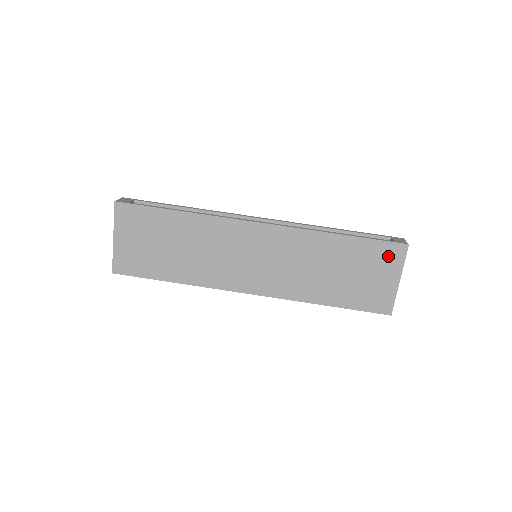
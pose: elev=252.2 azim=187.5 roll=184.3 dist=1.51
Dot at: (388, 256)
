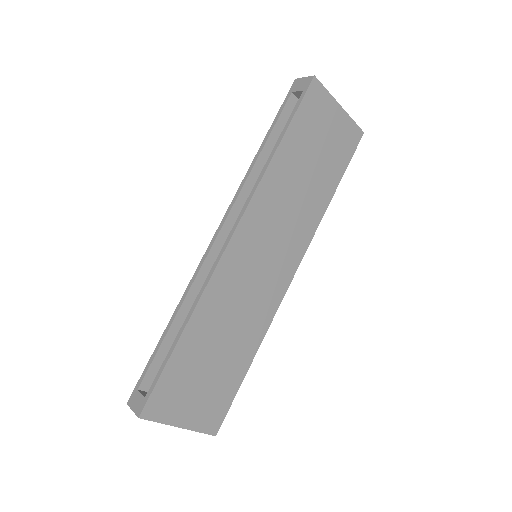
Dot at: (316, 105)
